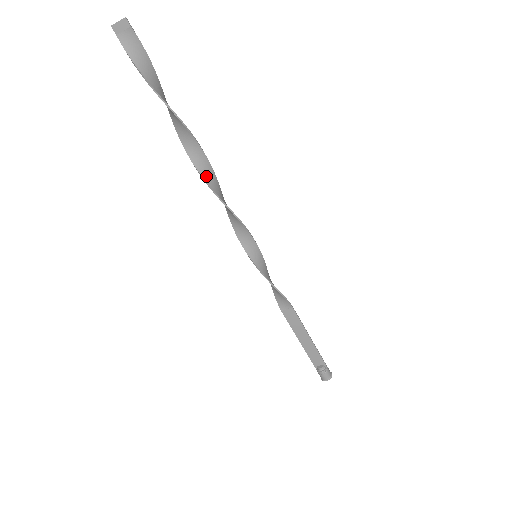
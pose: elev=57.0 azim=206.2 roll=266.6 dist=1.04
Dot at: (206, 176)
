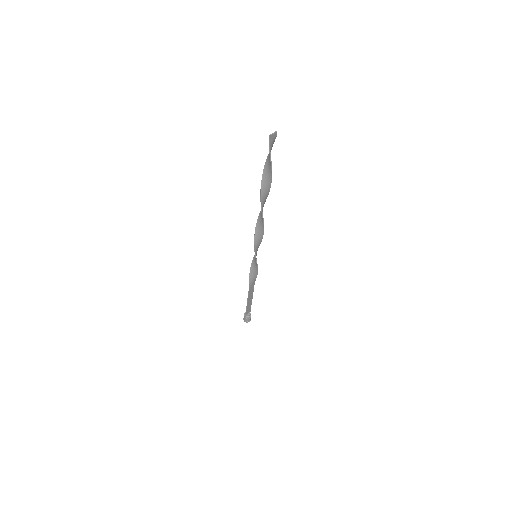
Dot at: occluded
